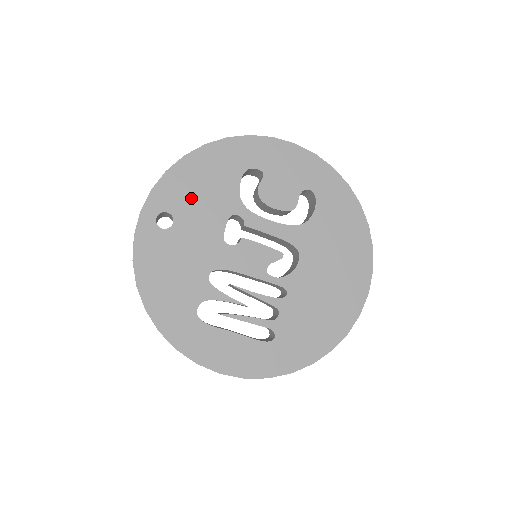
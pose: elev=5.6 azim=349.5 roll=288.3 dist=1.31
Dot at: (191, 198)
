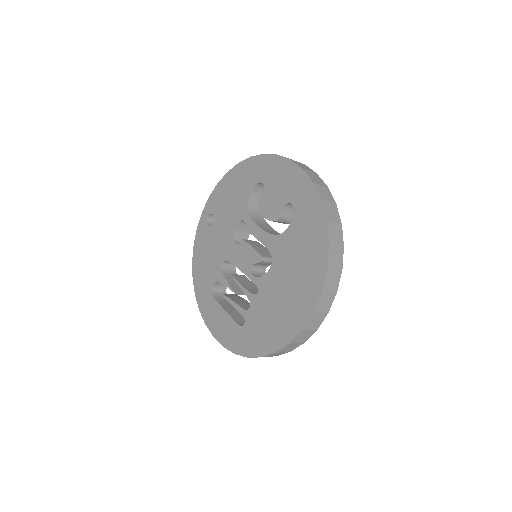
Dot at: (224, 205)
